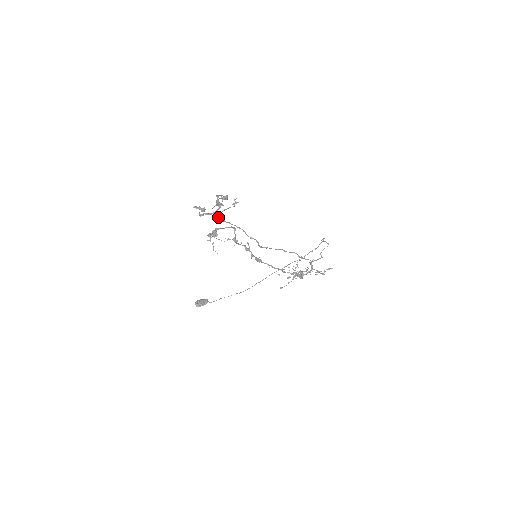
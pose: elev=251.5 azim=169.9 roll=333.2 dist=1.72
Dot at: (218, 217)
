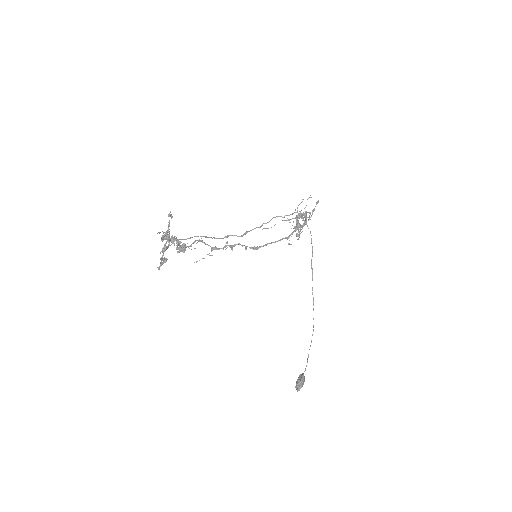
Dot at: occluded
